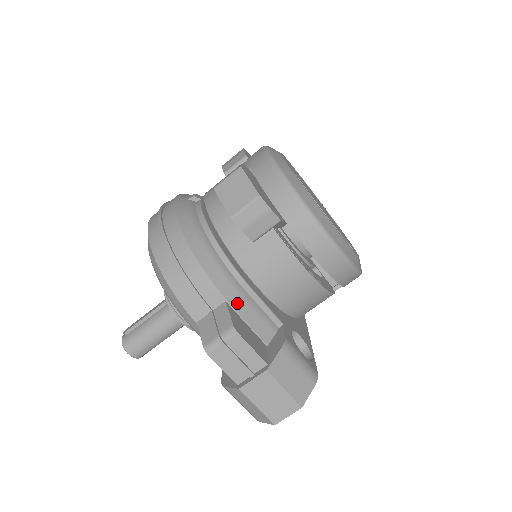
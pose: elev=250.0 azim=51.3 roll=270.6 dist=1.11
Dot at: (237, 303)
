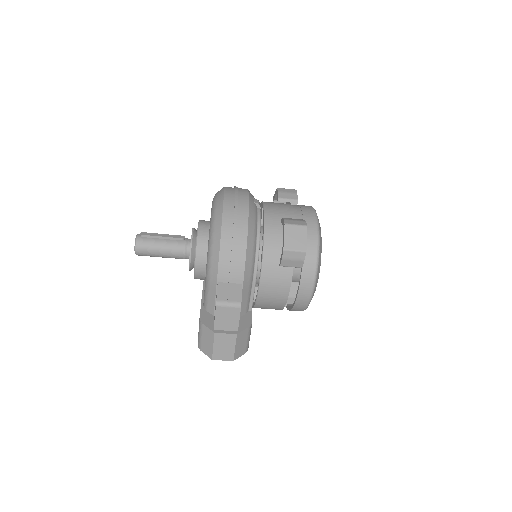
Dot at: (245, 288)
